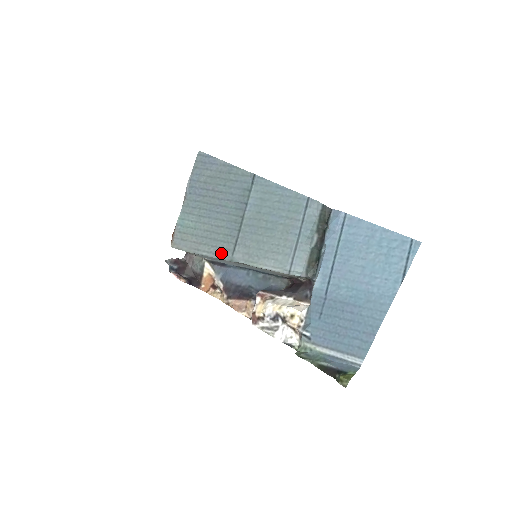
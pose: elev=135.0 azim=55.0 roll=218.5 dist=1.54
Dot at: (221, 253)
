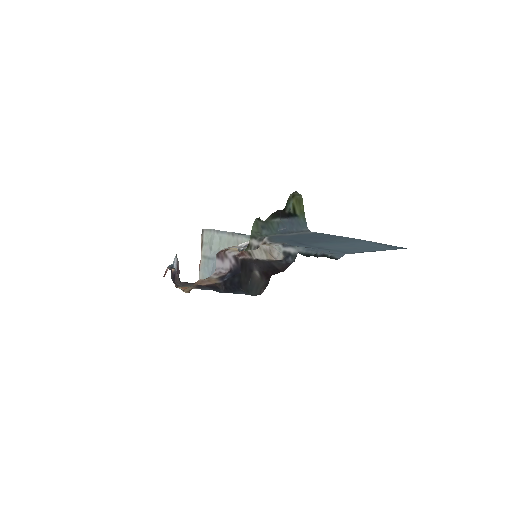
Dot at: occluded
